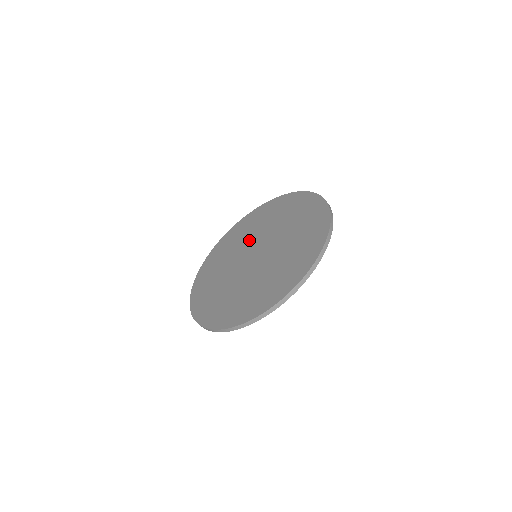
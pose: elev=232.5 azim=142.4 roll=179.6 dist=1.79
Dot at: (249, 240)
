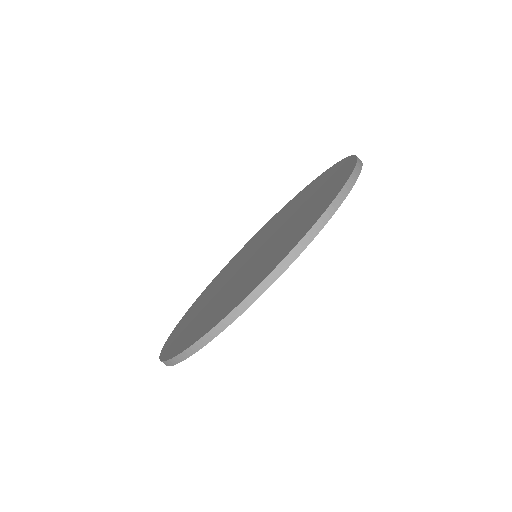
Dot at: (266, 233)
